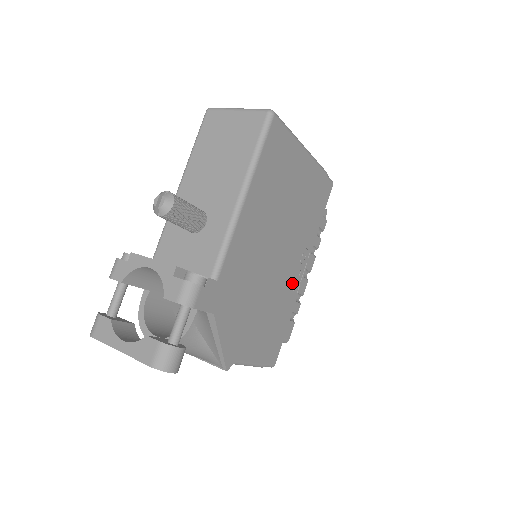
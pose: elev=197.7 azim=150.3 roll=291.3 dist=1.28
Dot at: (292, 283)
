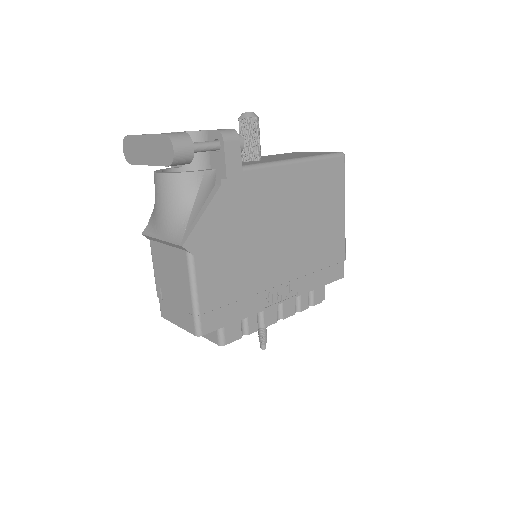
Dot at: (270, 288)
